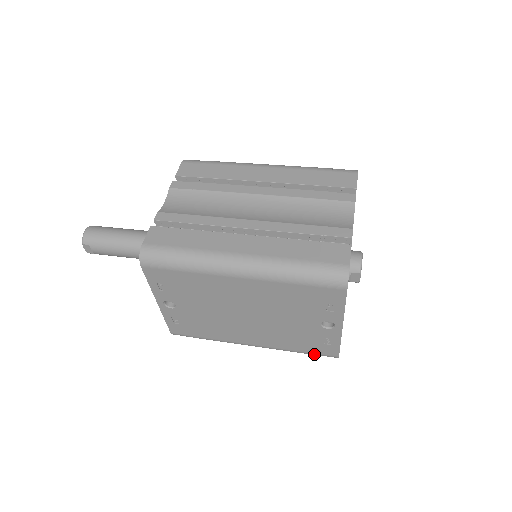
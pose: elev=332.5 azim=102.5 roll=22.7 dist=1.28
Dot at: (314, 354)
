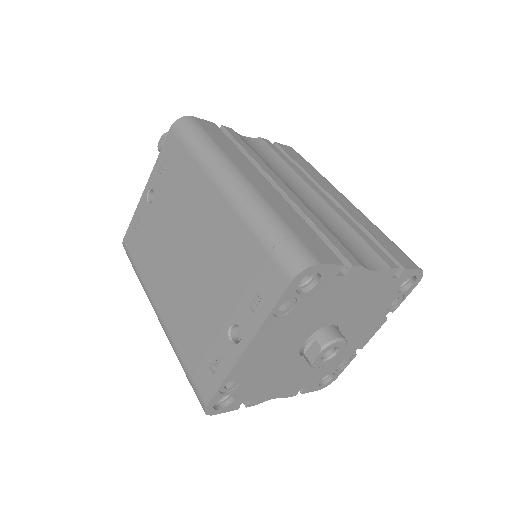
Dot at: (191, 379)
